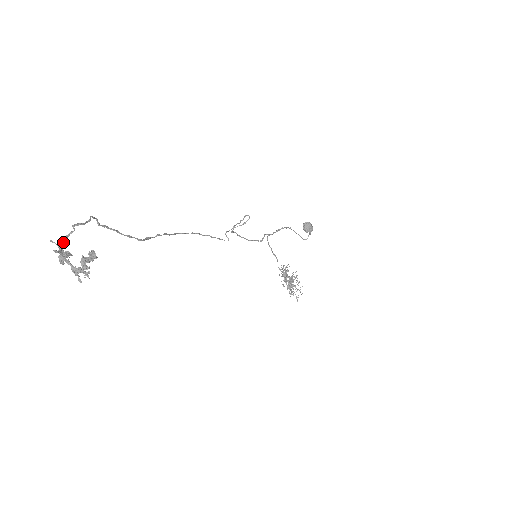
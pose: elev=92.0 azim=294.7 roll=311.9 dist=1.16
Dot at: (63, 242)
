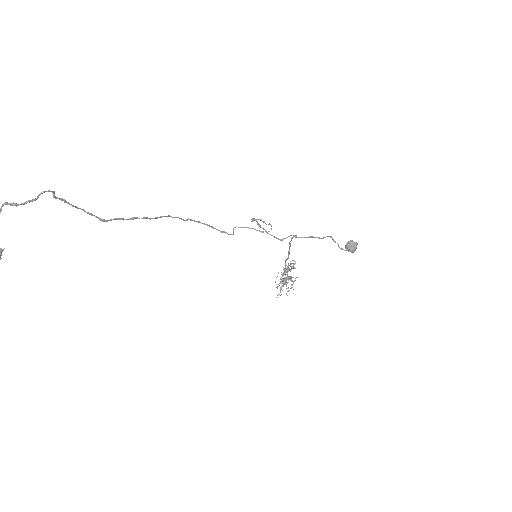
Dot at: out of frame
